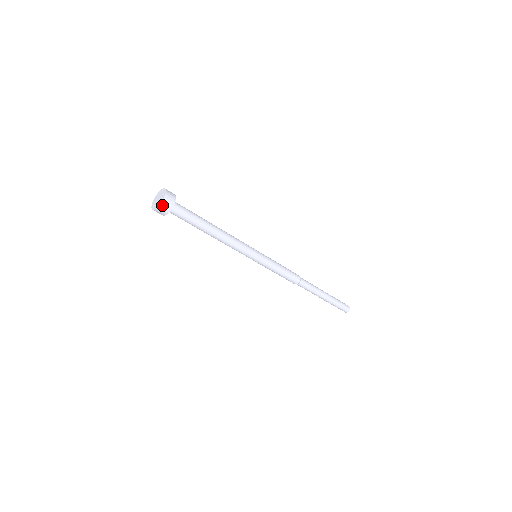
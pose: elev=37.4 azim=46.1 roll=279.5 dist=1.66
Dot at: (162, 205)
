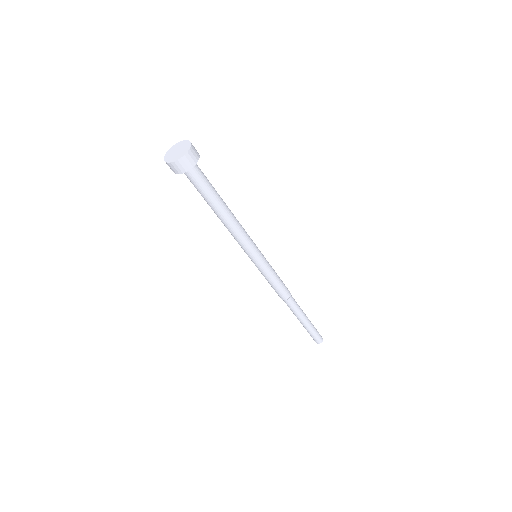
Dot at: (189, 153)
